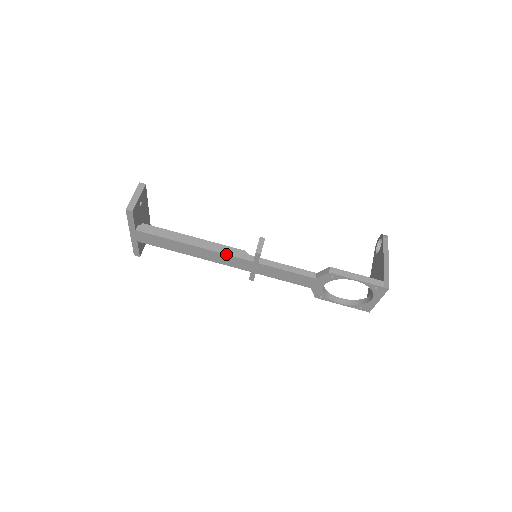
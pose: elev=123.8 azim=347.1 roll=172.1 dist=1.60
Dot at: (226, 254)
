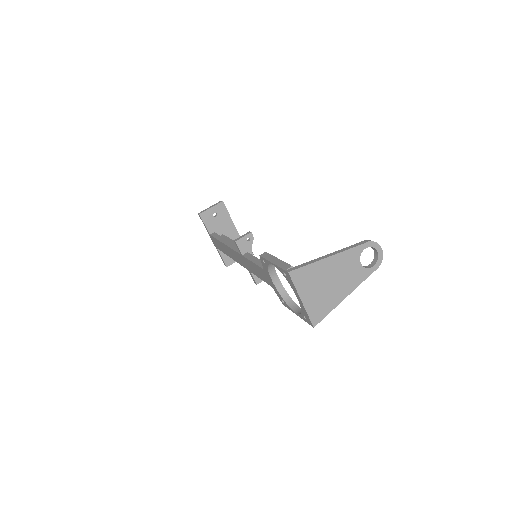
Dot at: (232, 249)
